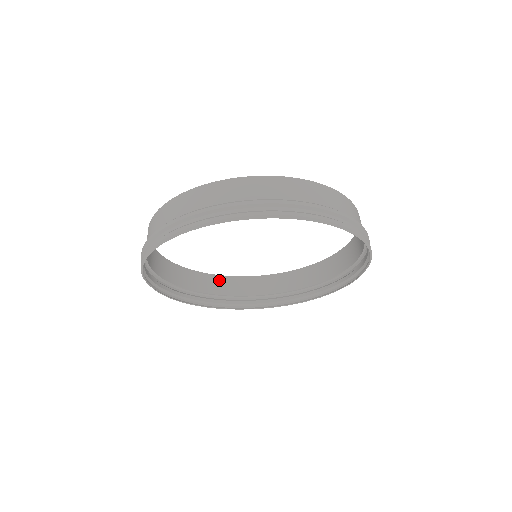
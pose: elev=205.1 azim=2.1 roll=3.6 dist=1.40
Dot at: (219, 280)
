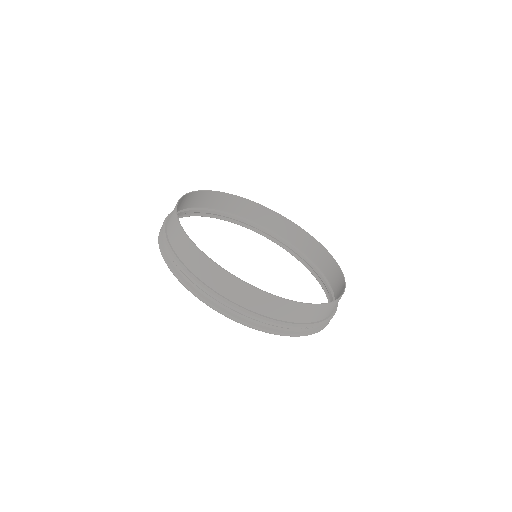
Dot at: (301, 233)
